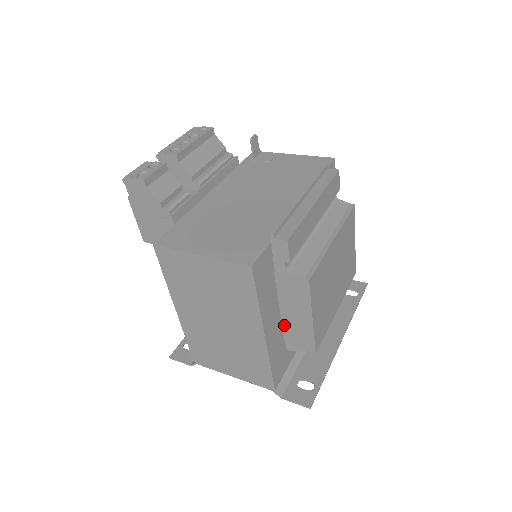
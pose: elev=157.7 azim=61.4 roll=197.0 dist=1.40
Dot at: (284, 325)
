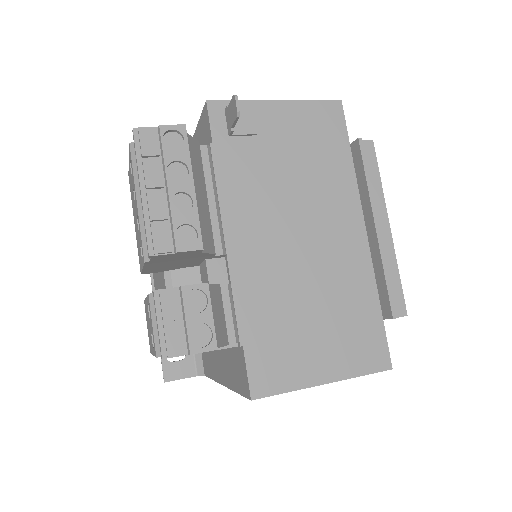
Dot at: occluded
